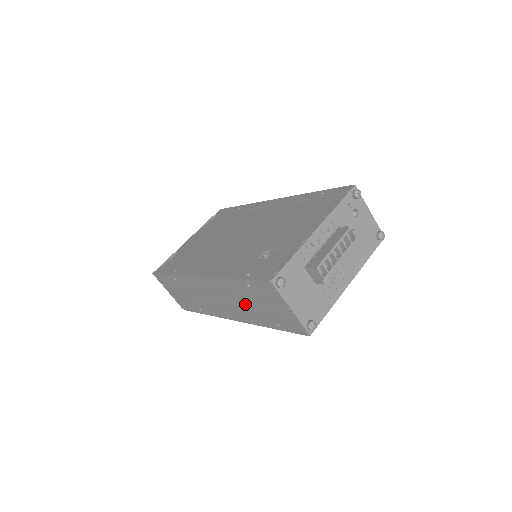
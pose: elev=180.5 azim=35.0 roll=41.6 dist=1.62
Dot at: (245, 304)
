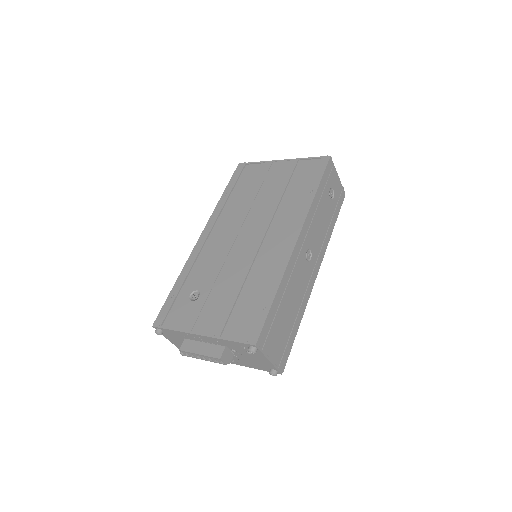
Dot at: occluded
